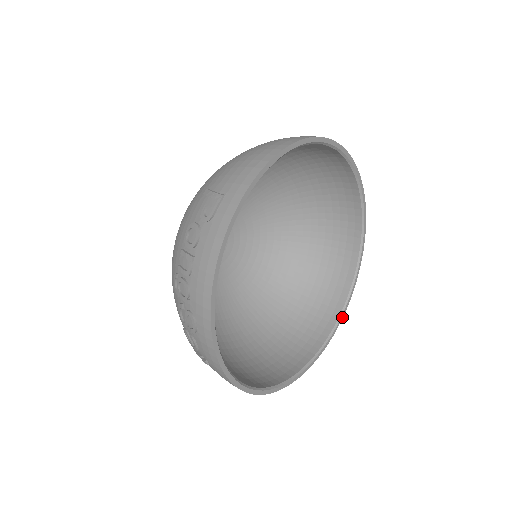
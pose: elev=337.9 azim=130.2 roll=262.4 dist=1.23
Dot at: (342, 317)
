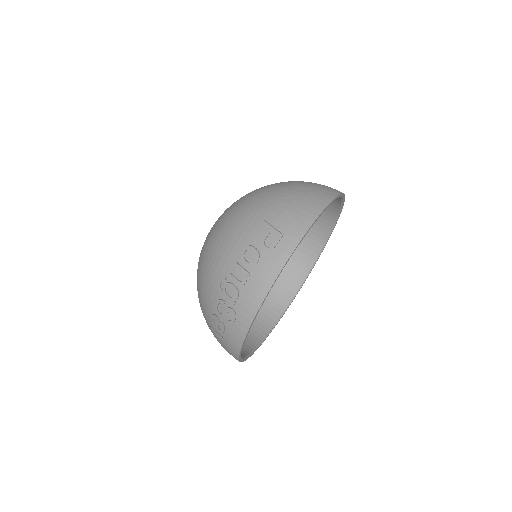
Dot at: occluded
